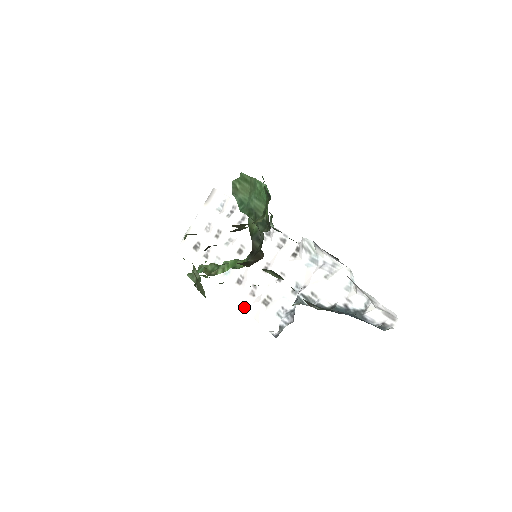
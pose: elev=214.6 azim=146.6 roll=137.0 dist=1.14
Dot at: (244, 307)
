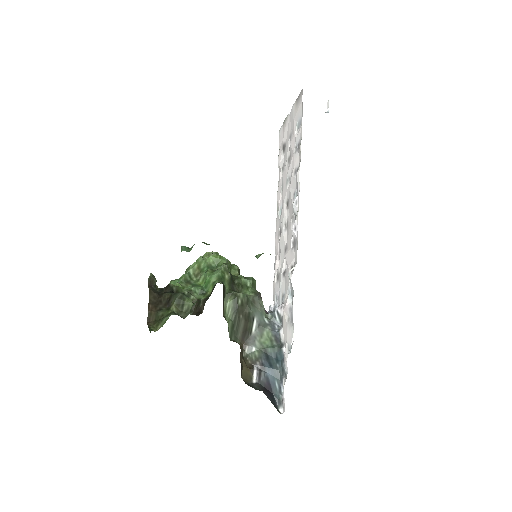
Dot at: (275, 259)
